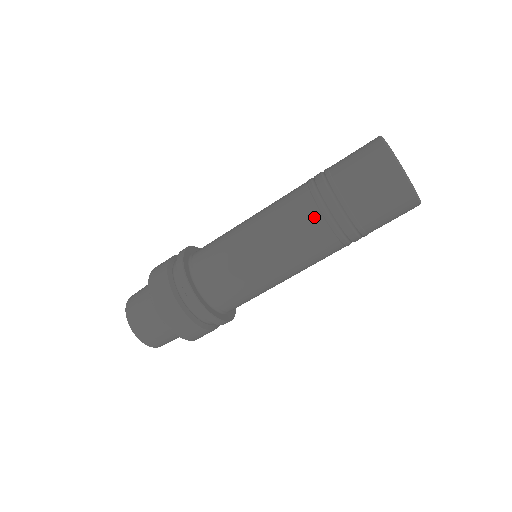
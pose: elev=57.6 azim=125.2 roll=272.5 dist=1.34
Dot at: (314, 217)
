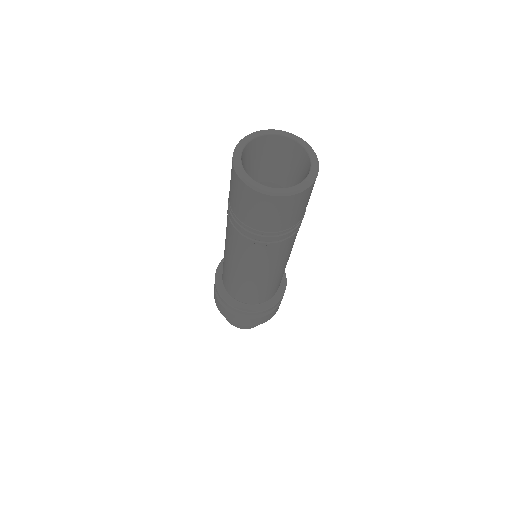
Dot at: (251, 247)
